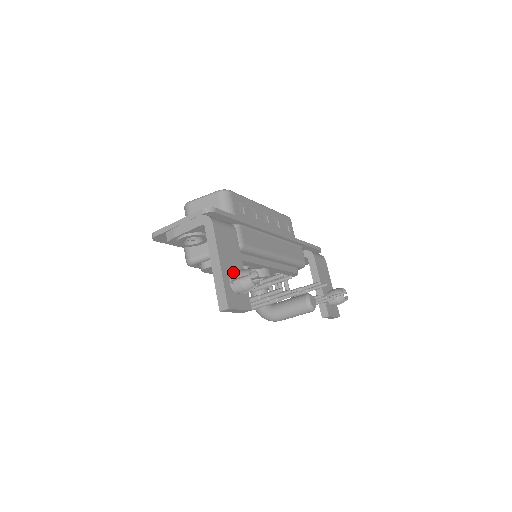
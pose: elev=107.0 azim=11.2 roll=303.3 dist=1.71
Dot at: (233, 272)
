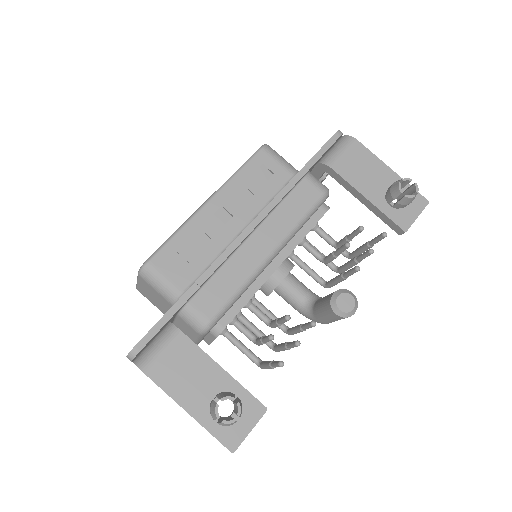
Dot at: (212, 397)
